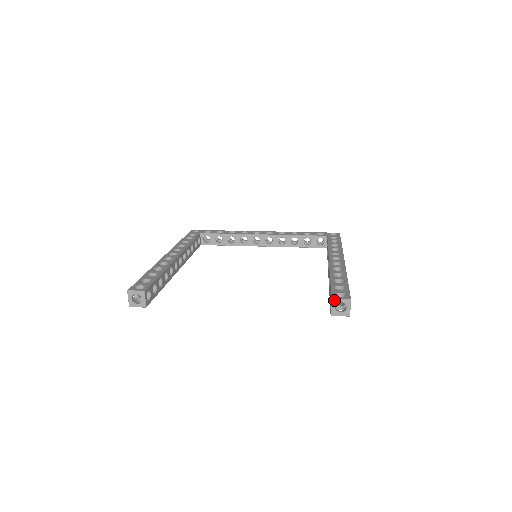
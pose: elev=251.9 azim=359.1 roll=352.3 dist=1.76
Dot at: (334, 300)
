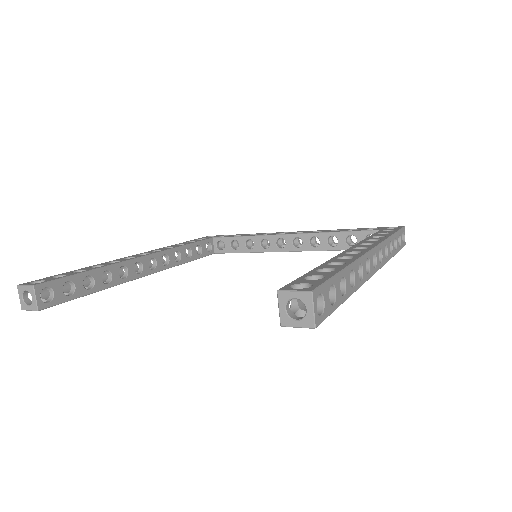
Dot at: (282, 294)
